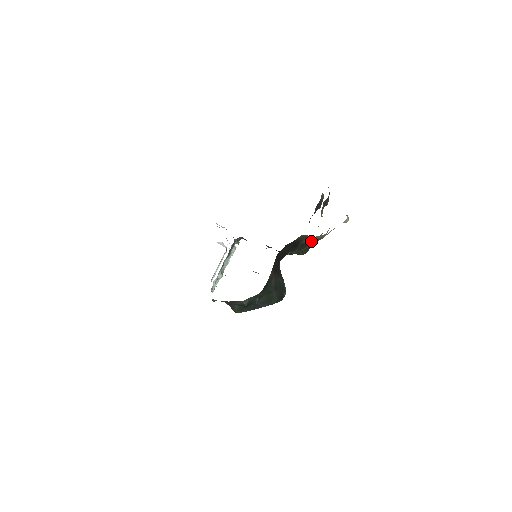
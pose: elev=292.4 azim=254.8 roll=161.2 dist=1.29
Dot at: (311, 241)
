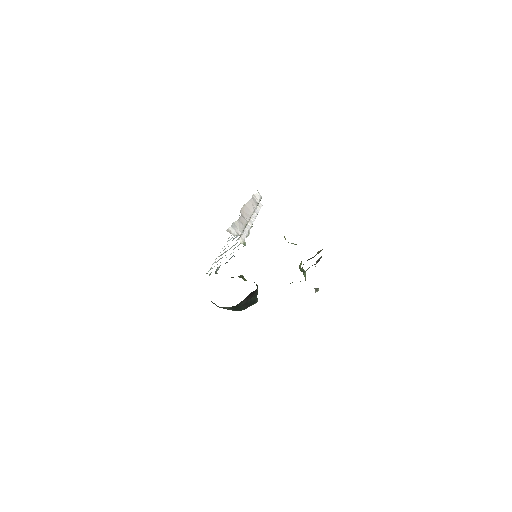
Dot at: occluded
